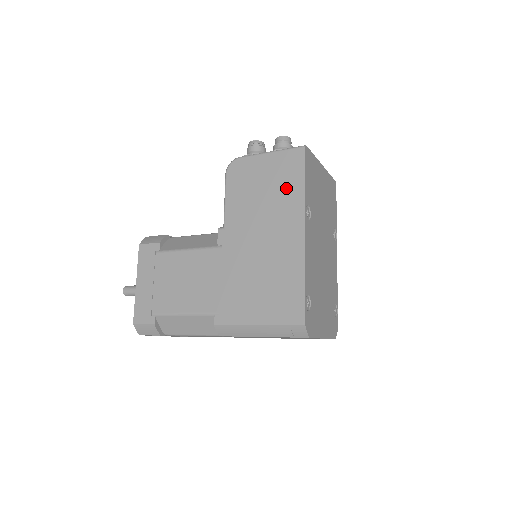
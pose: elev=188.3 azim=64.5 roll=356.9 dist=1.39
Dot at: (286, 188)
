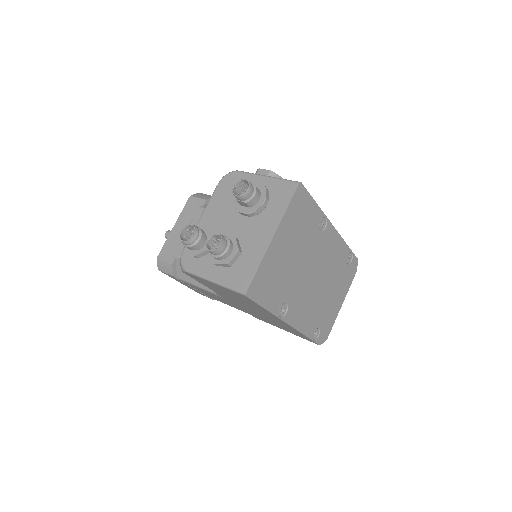
Dot at: (251, 304)
